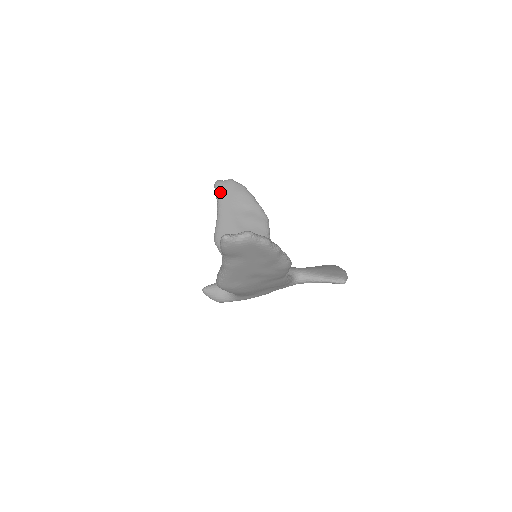
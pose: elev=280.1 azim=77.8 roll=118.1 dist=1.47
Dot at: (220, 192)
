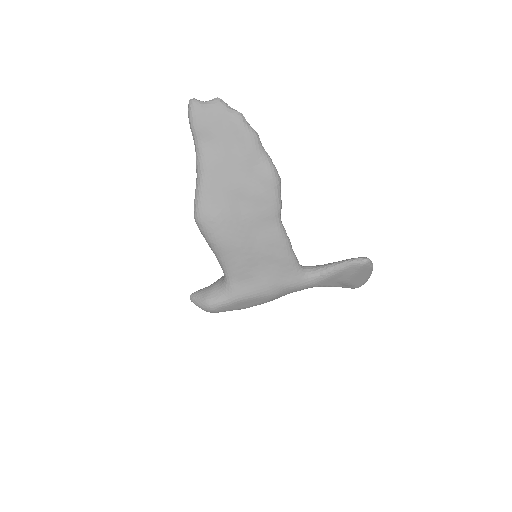
Dot at: occluded
